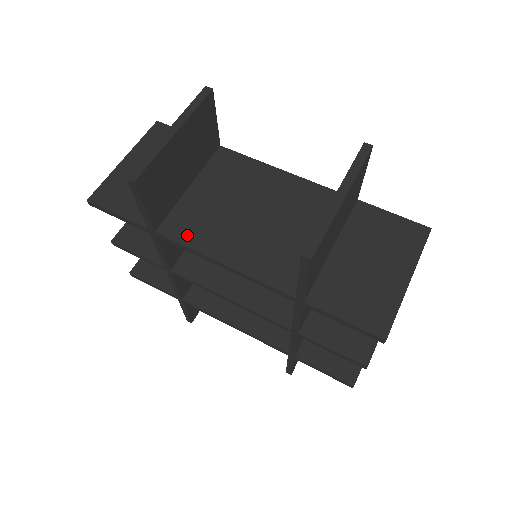
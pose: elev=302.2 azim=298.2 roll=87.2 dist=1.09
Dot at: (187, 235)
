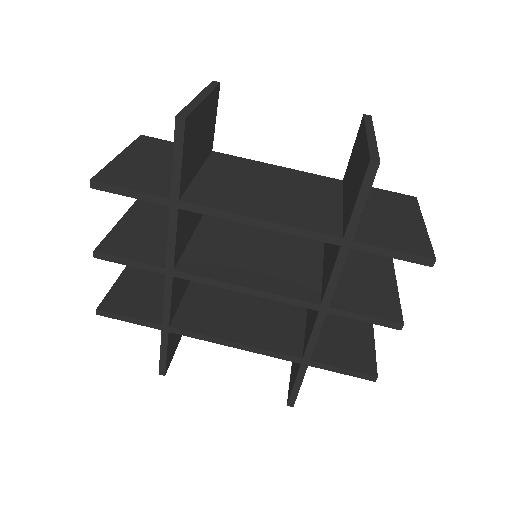
Dot at: (214, 202)
